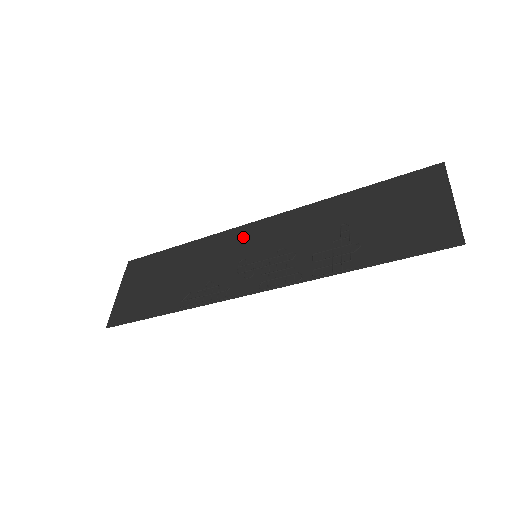
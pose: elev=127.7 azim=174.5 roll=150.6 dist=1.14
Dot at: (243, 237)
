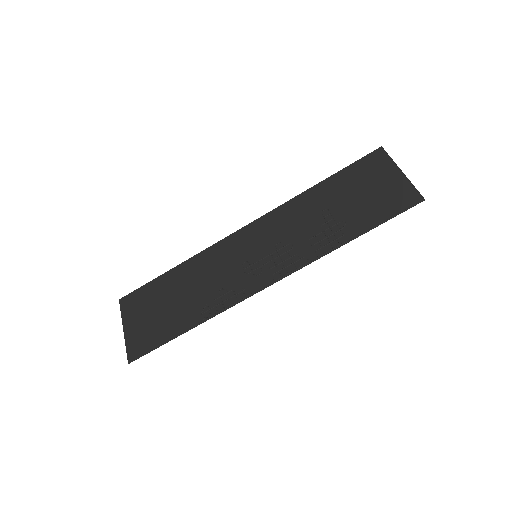
Dot at: (235, 245)
